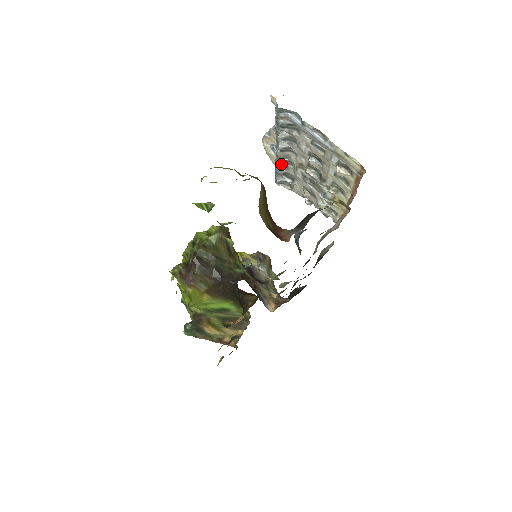
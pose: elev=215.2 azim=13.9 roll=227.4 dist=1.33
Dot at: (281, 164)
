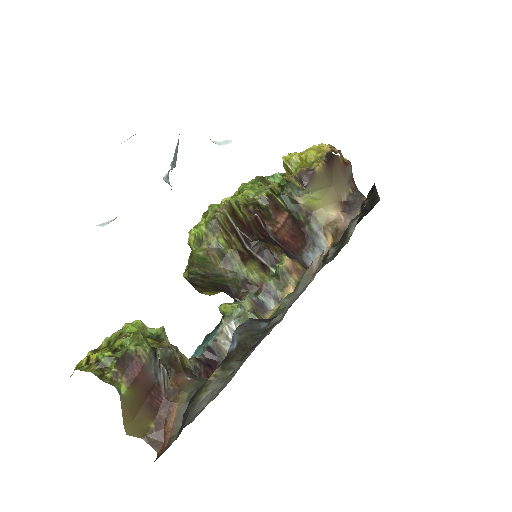
Dot at: occluded
